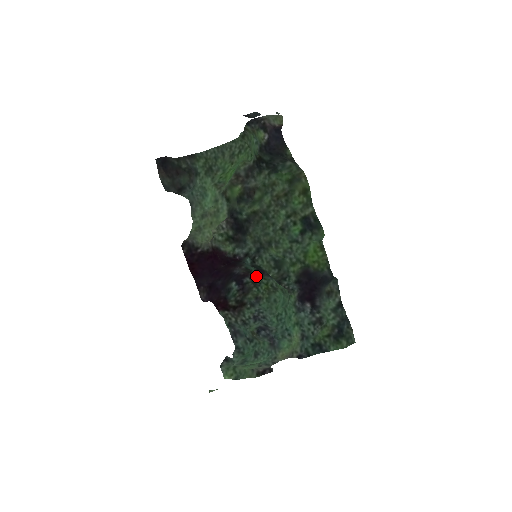
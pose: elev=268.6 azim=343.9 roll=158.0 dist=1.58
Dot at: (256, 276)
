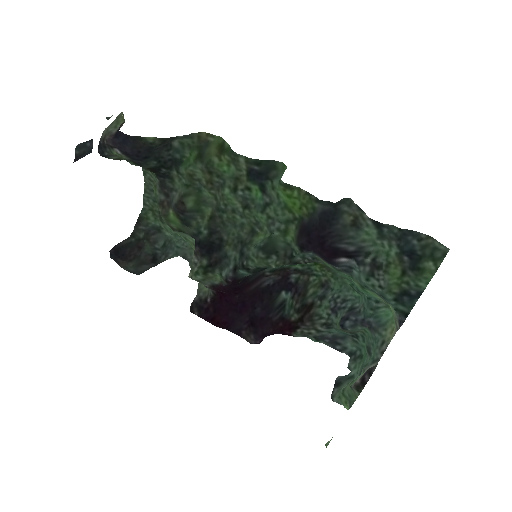
Dot at: (296, 266)
